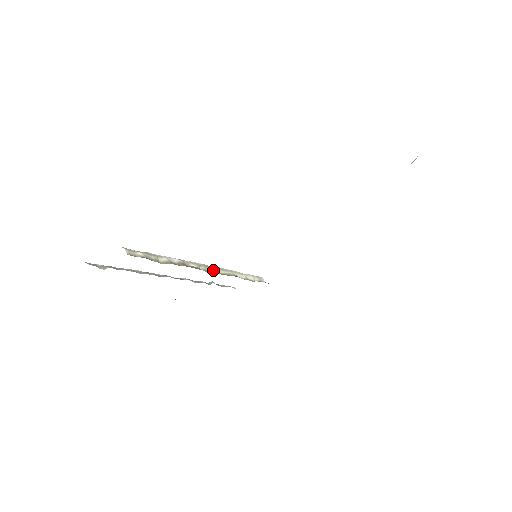
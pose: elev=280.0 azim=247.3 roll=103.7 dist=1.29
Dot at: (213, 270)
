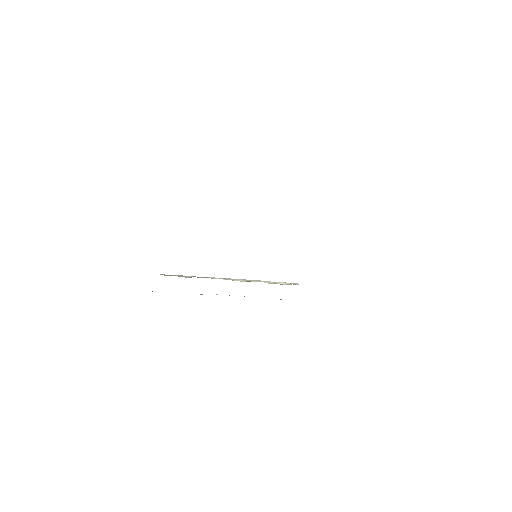
Dot at: occluded
